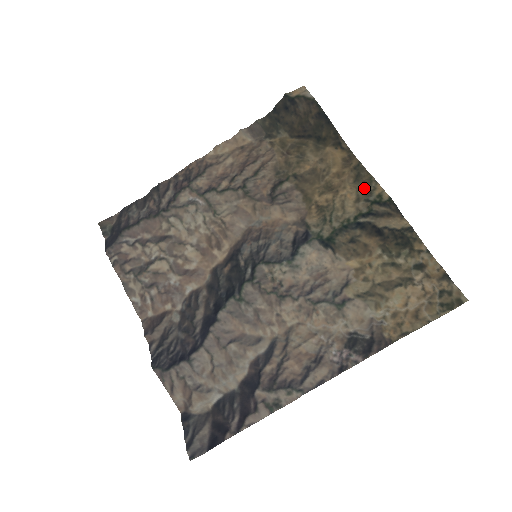
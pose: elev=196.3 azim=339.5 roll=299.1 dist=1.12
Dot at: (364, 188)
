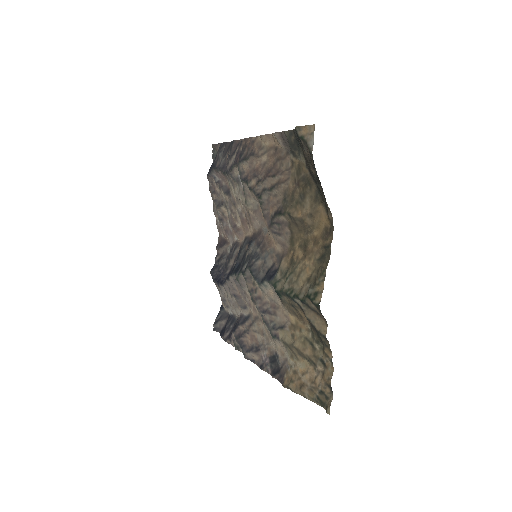
Dot at: (317, 274)
